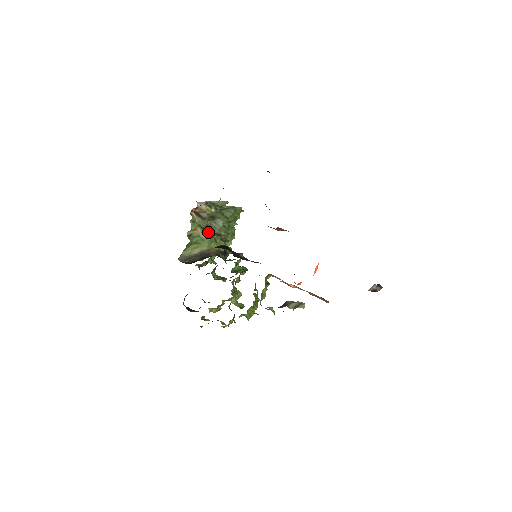
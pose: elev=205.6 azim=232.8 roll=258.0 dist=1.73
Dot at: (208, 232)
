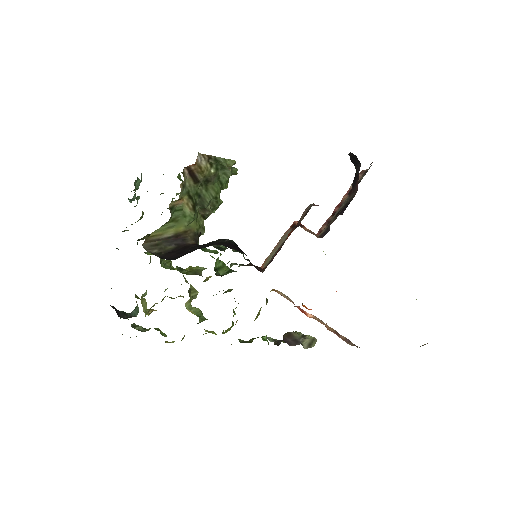
Dot at: (195, 204)
